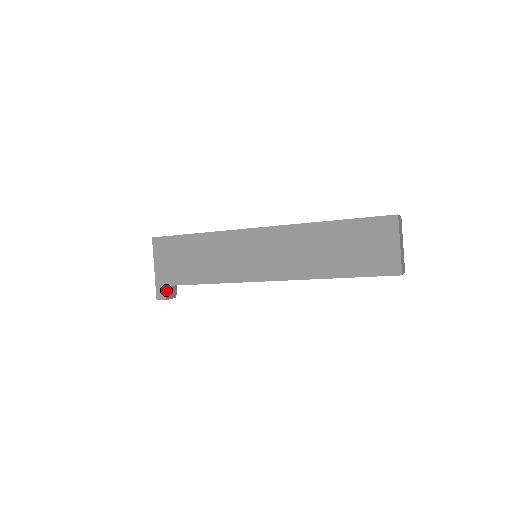
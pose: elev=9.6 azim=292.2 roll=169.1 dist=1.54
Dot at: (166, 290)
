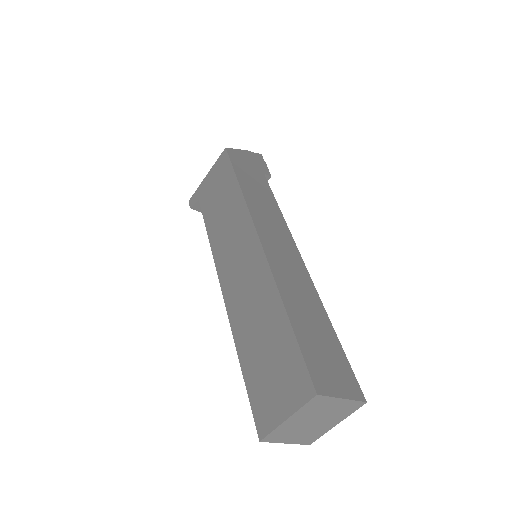
Dot at: (196, 201)
